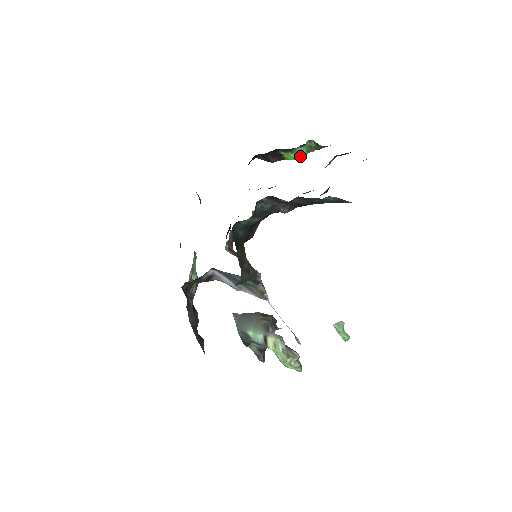
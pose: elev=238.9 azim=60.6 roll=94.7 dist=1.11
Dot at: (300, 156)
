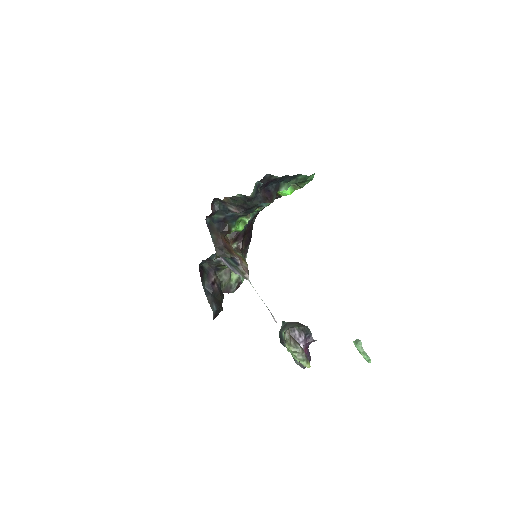
Dot at: (285, 191)
